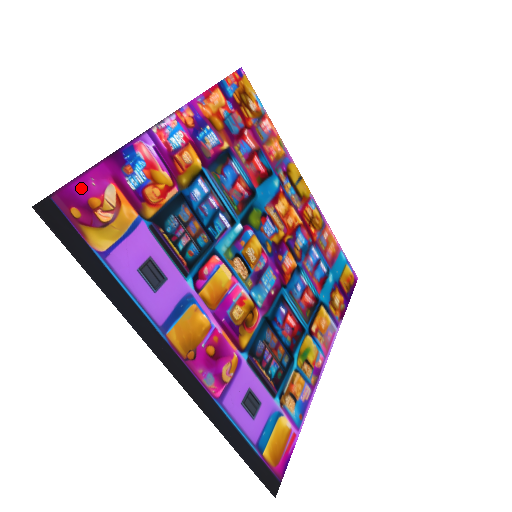
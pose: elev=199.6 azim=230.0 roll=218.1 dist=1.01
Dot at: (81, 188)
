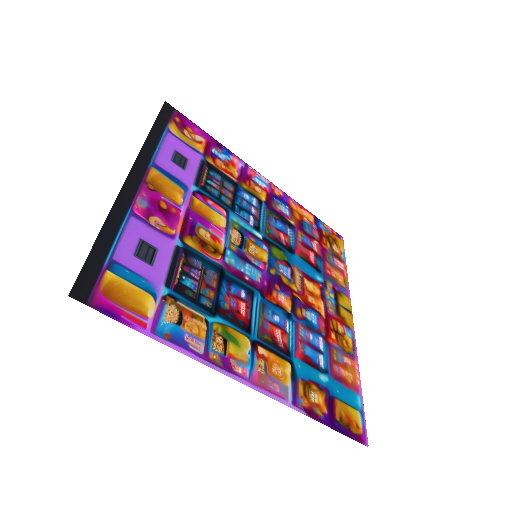
Dot at: (190, 124)
